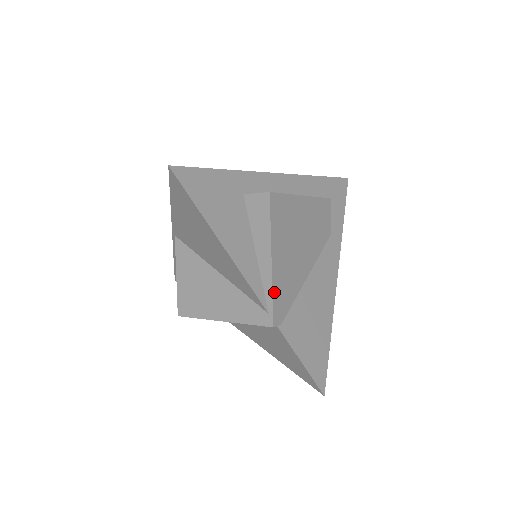
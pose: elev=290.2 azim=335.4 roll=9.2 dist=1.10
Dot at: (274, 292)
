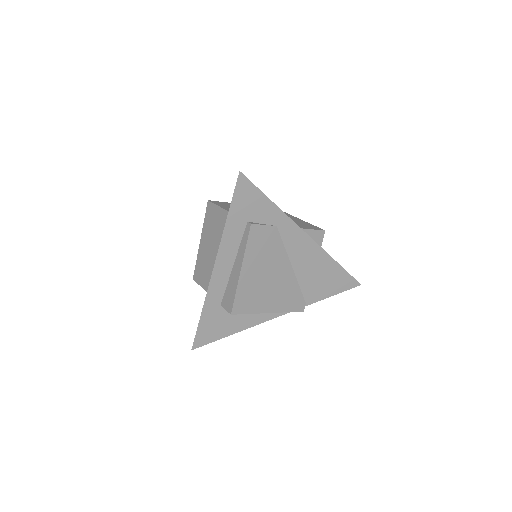
Dot at: (287, 310)
